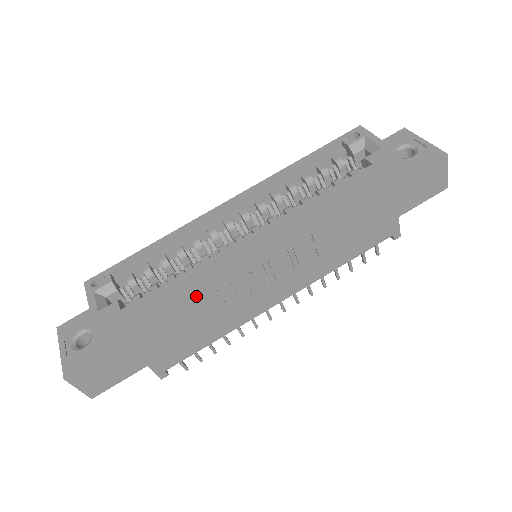
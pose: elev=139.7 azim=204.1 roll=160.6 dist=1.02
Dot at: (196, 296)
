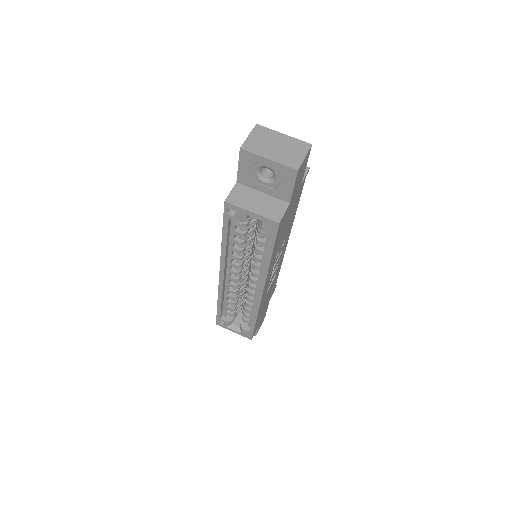
Dot at: occluded
